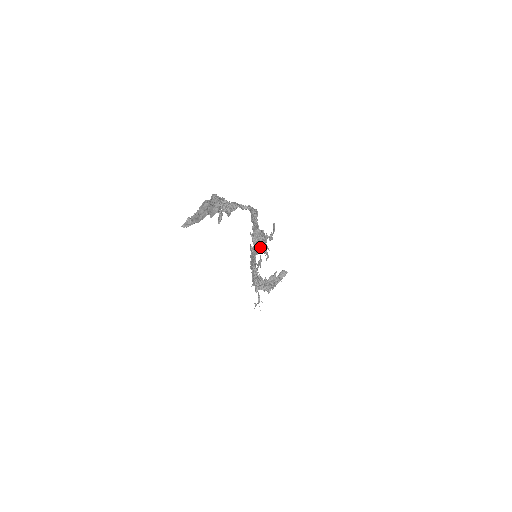
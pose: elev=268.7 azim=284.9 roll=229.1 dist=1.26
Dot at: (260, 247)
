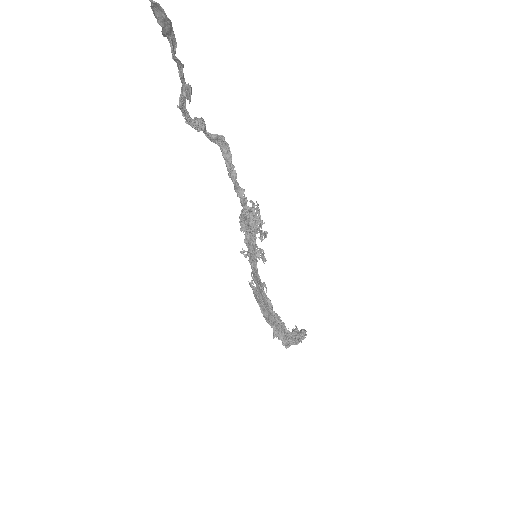
Dot at: (255, 238)
